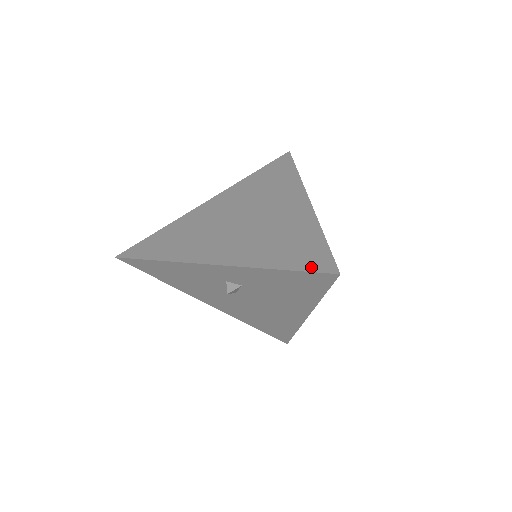
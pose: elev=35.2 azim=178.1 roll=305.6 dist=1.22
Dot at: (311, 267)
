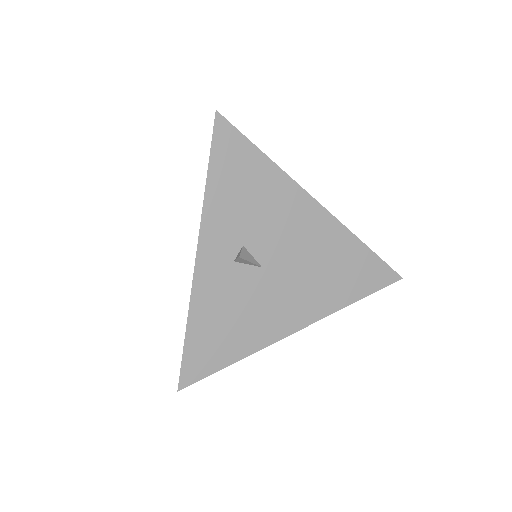
Dot at: (212, 143)
